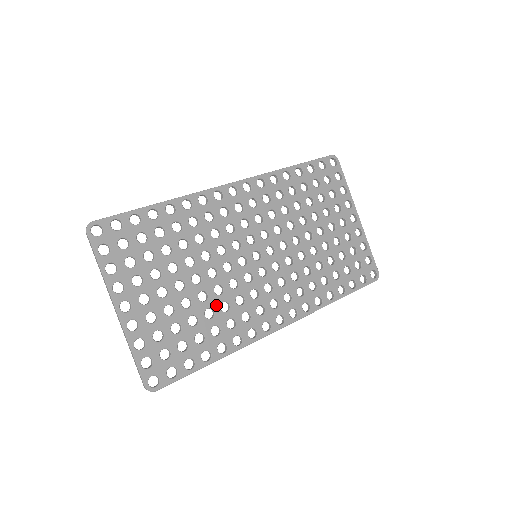
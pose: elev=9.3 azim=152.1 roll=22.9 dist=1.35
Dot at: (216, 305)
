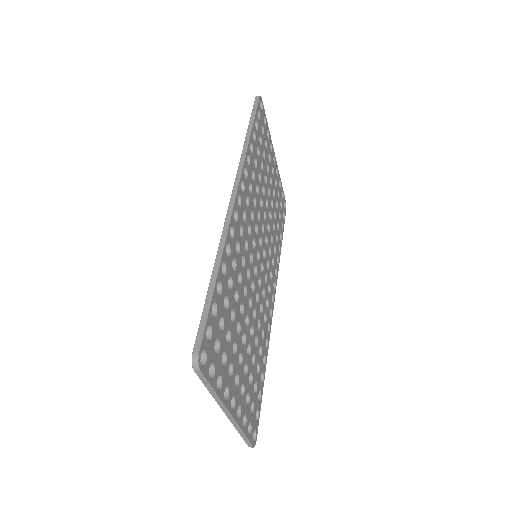
Dot at: (256, 330)
